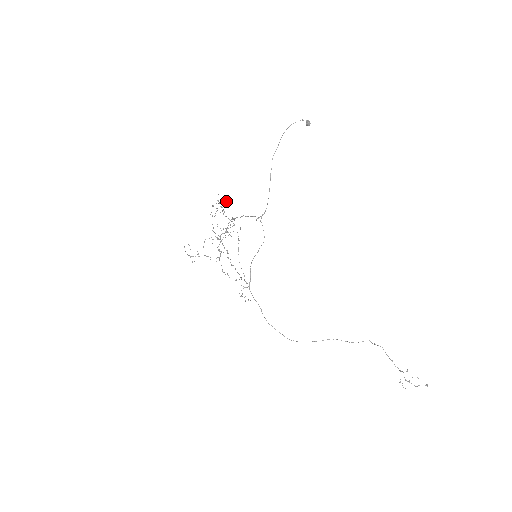
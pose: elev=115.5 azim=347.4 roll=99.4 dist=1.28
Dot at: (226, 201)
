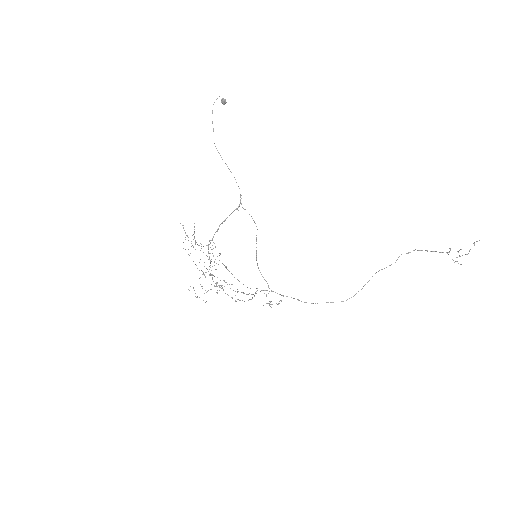
Dot at: occluded
